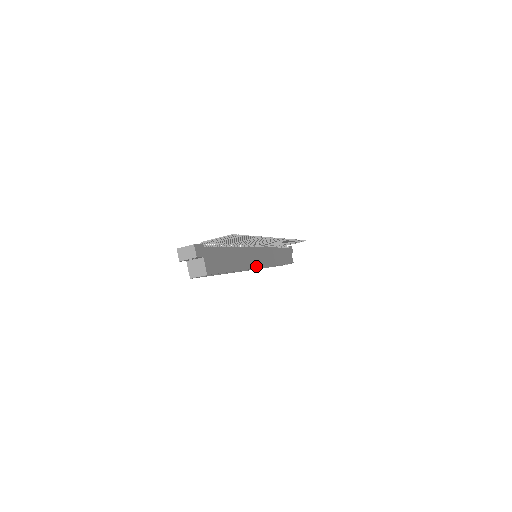
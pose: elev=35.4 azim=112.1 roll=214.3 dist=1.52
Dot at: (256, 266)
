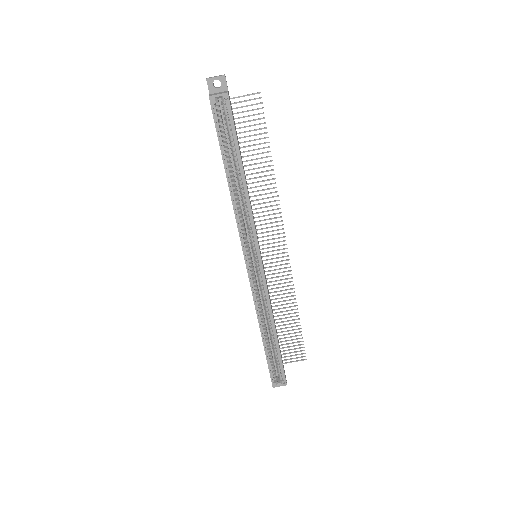
Dot at: (257, 239)
